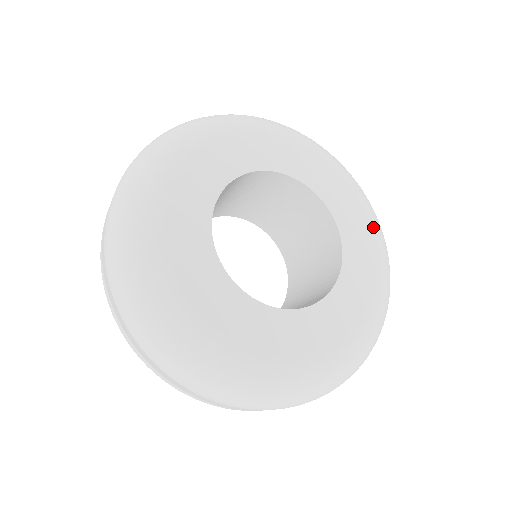
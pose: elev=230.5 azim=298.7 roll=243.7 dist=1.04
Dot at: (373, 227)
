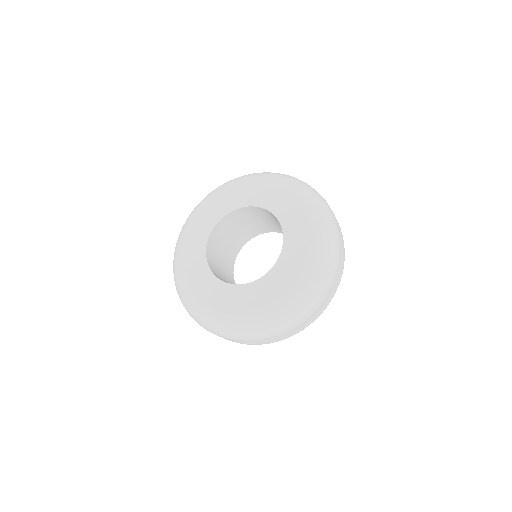
Dot at: (297, 197)
